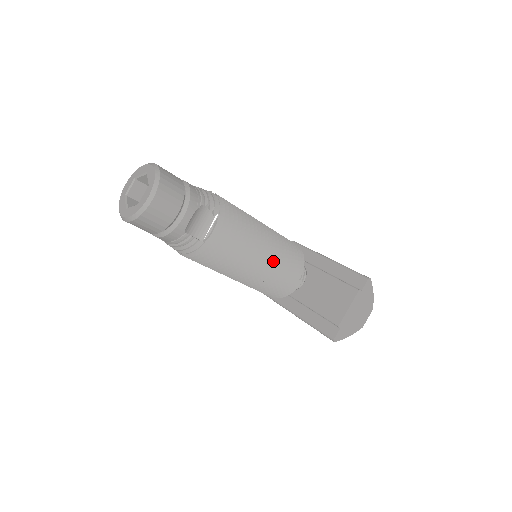
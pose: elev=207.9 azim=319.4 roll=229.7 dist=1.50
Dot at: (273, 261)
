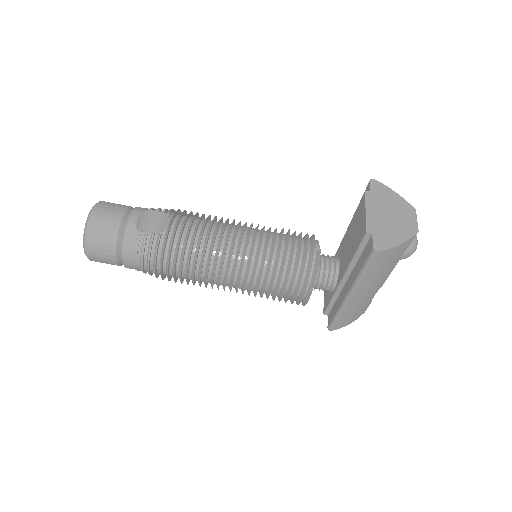
Dot at: (262, 235)
